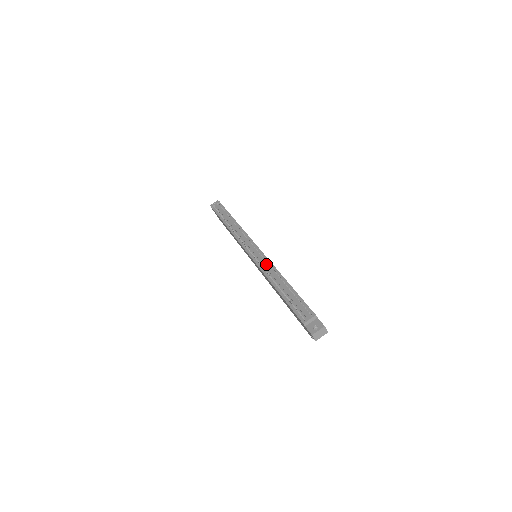
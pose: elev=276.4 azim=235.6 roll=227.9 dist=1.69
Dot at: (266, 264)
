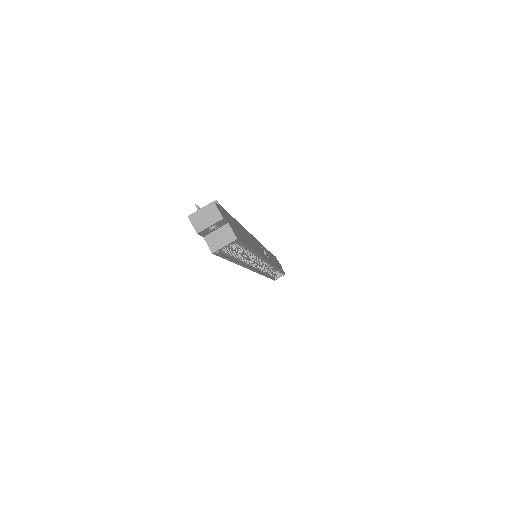
Dot at: occluded
